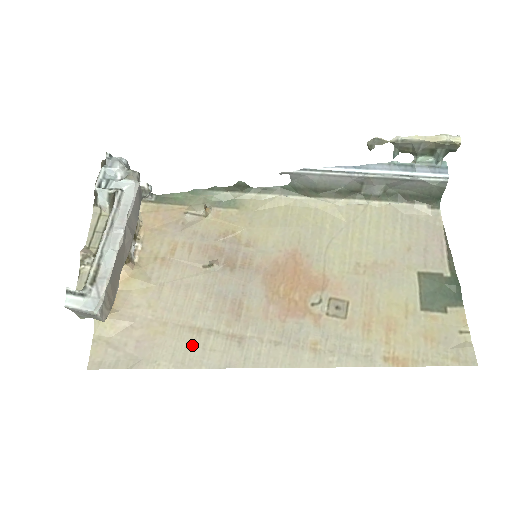
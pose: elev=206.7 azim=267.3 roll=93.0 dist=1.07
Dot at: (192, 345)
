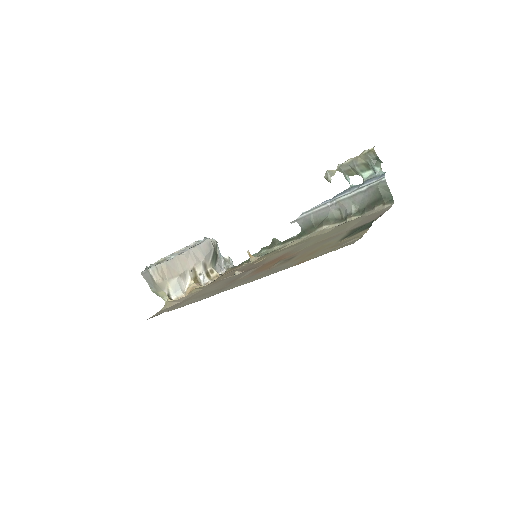
Dot at: (197, 298)
